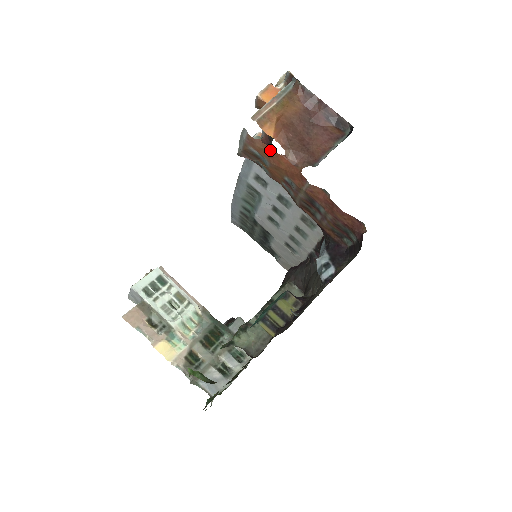
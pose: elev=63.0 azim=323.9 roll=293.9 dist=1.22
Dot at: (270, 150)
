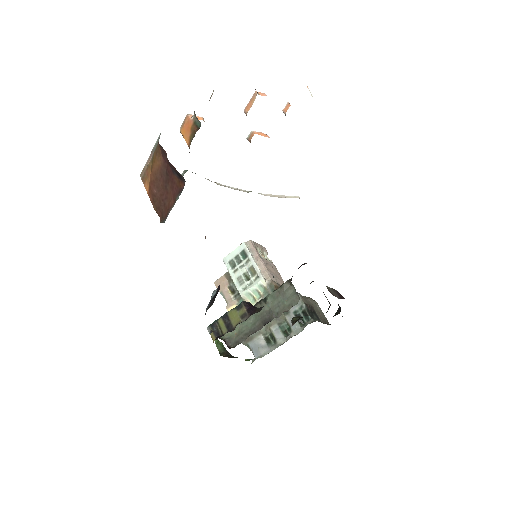
Dot at: occluded
